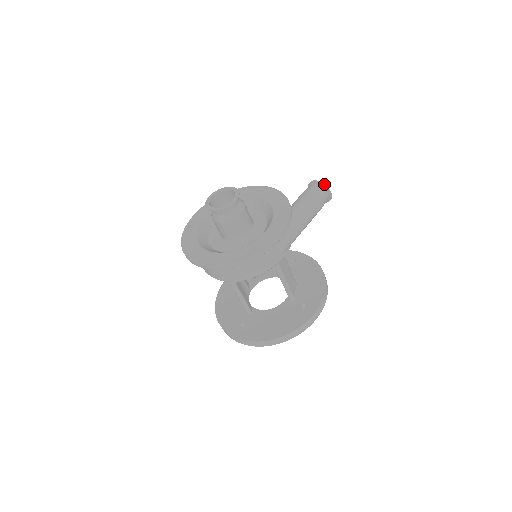
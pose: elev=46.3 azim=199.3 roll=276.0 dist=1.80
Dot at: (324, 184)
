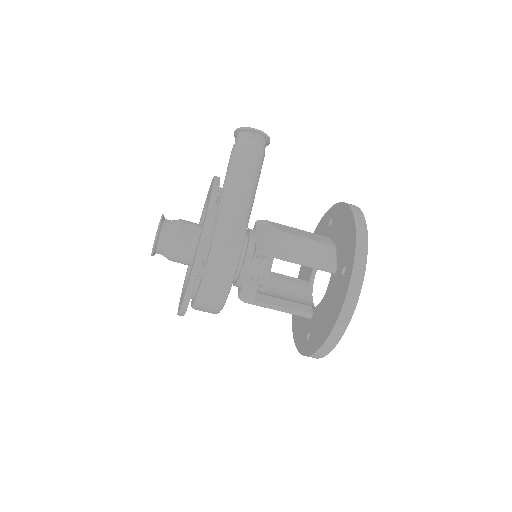
Dot at: (240, 128)
